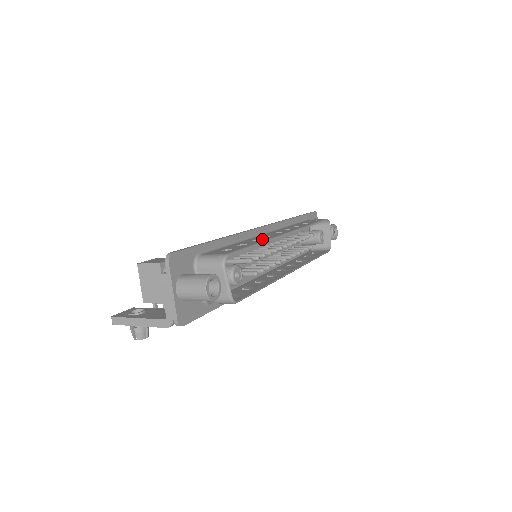
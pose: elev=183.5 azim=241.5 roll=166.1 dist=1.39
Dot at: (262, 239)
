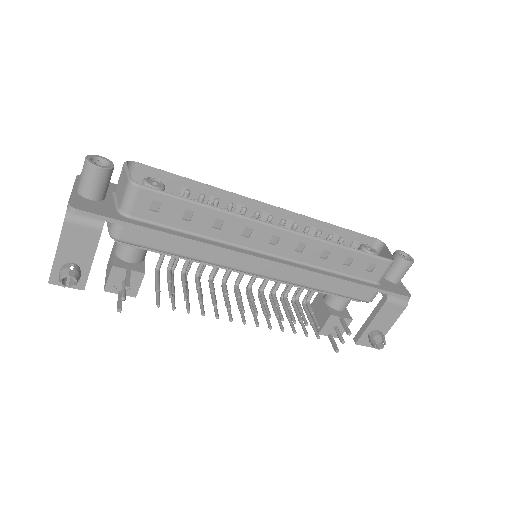
Dot at: (218, 196)
